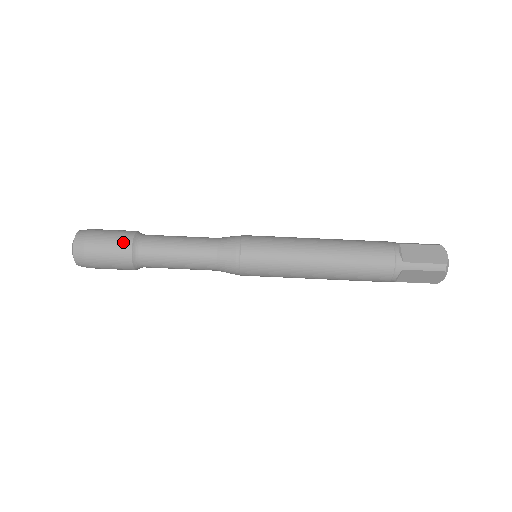
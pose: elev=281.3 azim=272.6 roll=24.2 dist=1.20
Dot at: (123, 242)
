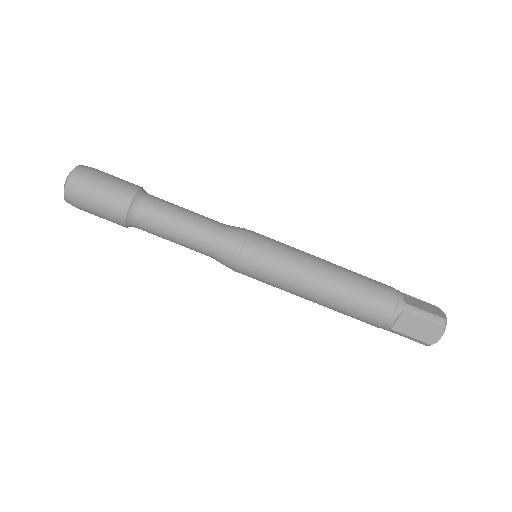
Dot at: (116, 214)
